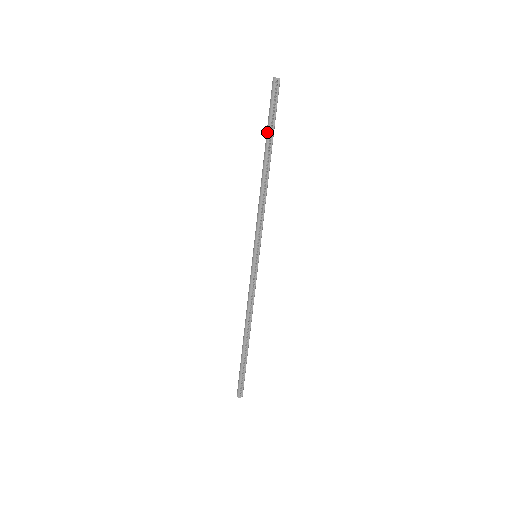
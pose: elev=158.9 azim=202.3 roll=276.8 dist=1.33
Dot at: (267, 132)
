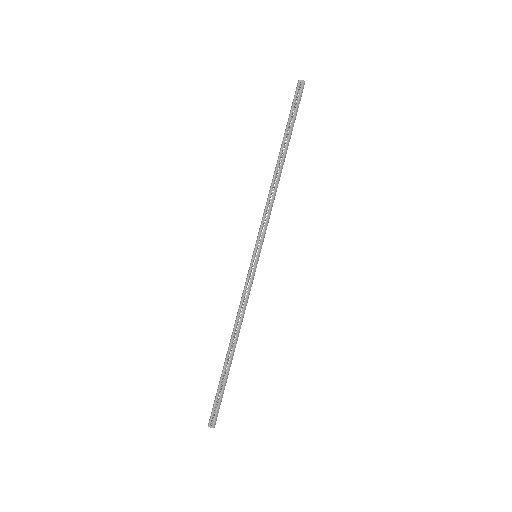
Dot at: (285, 129)
